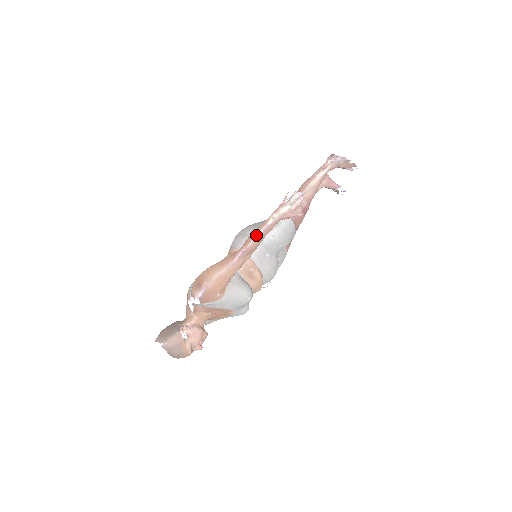
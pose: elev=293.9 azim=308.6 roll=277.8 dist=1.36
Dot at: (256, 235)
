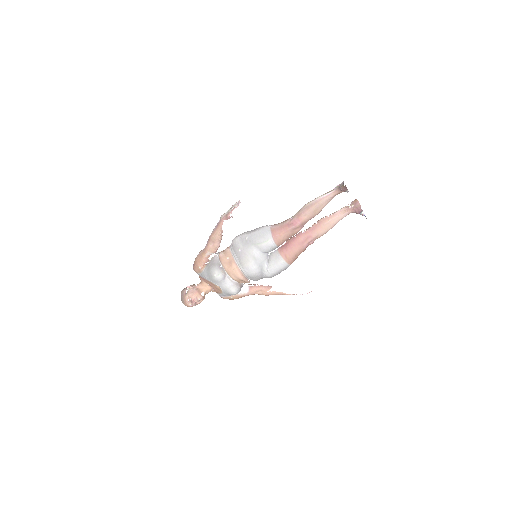
Dot at: (214, 229)
